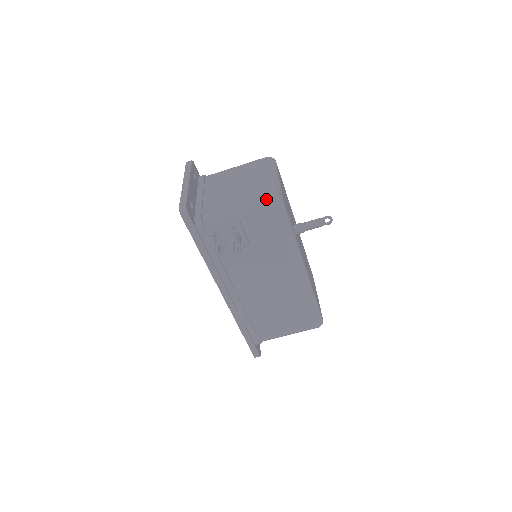
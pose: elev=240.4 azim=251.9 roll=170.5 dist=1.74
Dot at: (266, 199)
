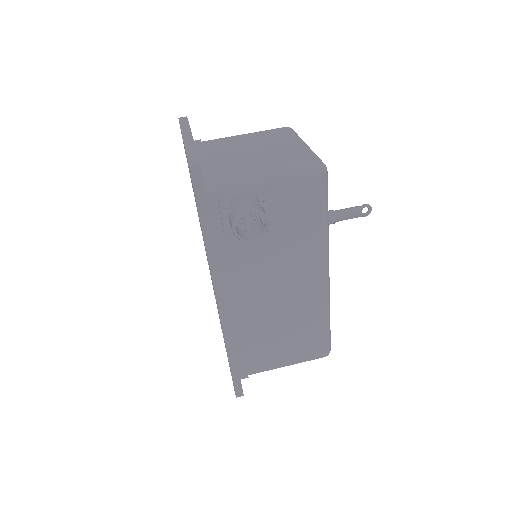
Dot at: (307, 164)
